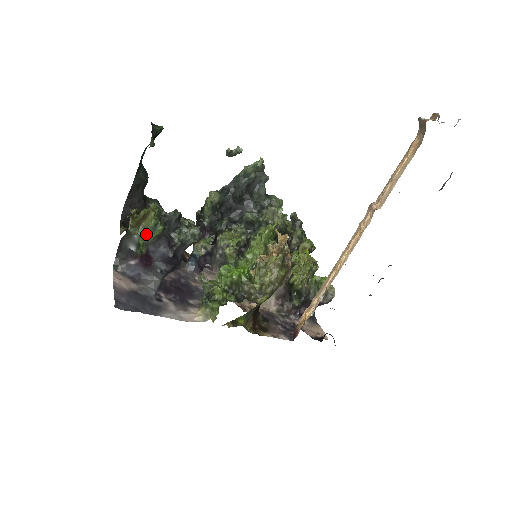
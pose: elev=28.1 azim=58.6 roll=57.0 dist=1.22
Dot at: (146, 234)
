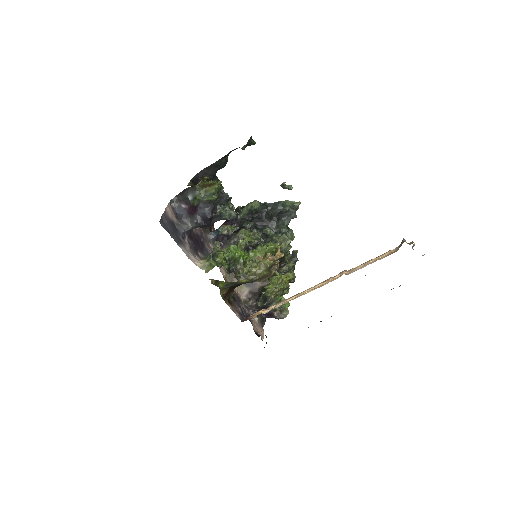
Dot at: (204, 195)
